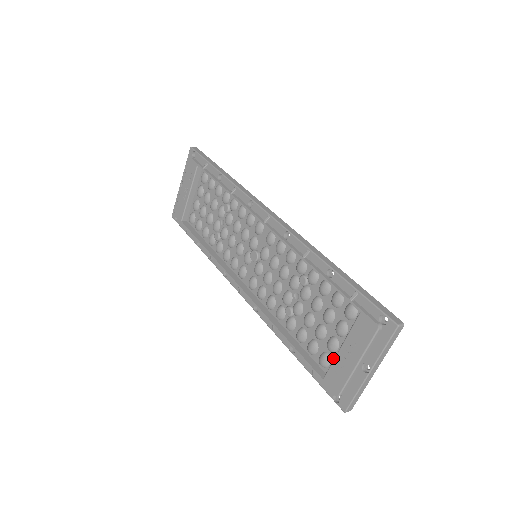
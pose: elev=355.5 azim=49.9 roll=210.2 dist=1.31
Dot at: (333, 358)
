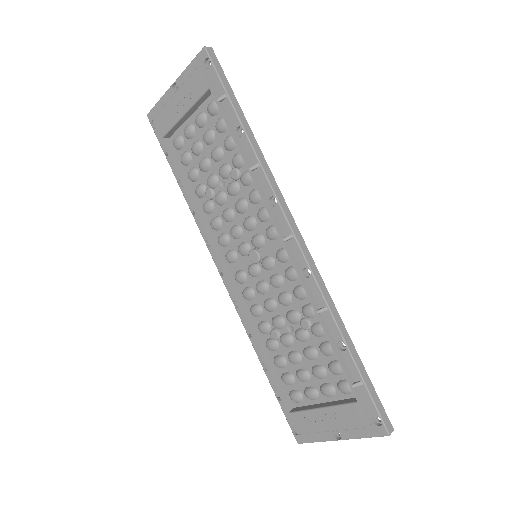
Dot at: (306, 402)
